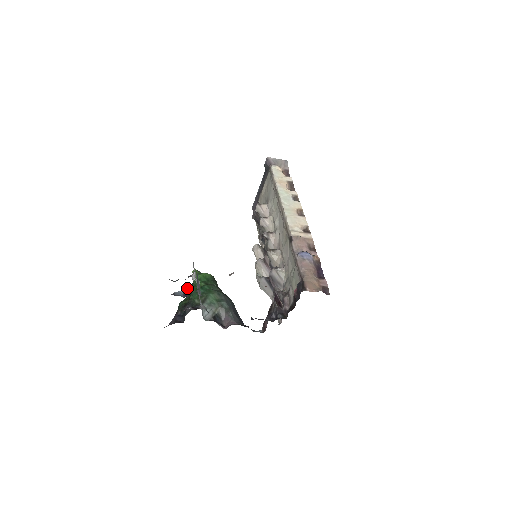
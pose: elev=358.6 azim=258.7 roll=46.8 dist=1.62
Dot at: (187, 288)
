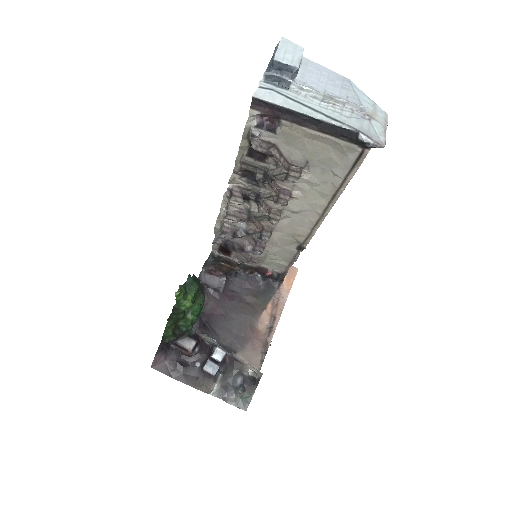
Dot at: (222, 362)
